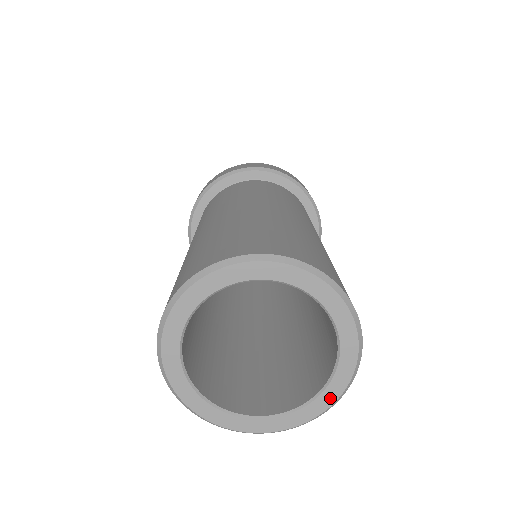
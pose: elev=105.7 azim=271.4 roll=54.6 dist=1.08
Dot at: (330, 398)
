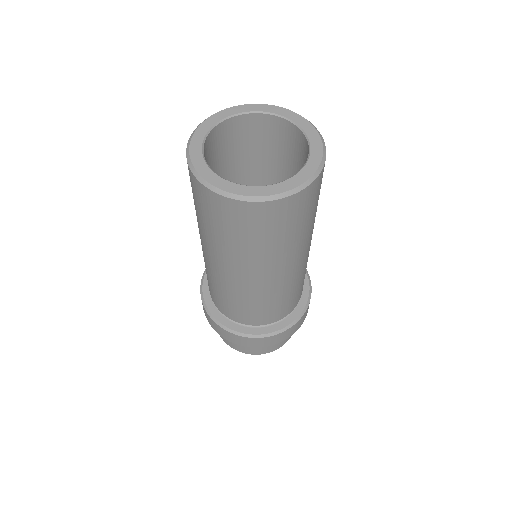
Dot at: (308, 173)
